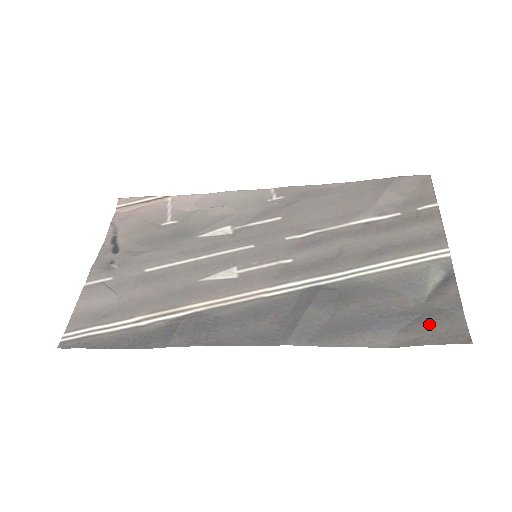
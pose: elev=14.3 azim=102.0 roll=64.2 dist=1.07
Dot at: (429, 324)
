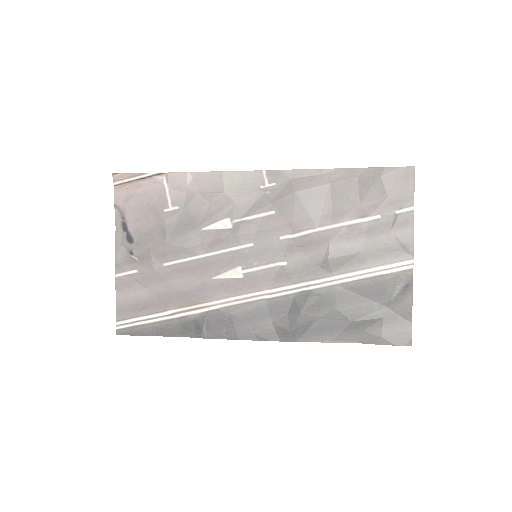
Dot at: (386, 328)
